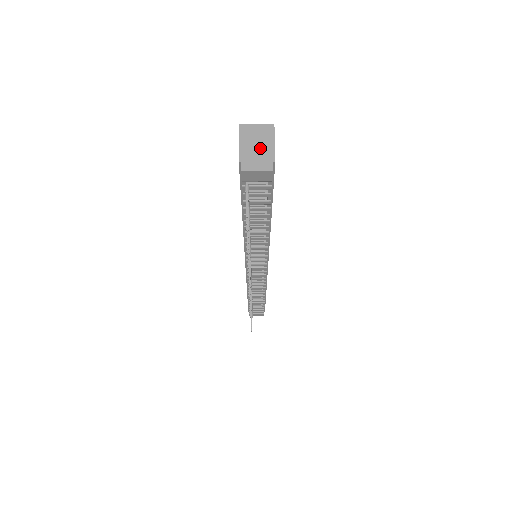
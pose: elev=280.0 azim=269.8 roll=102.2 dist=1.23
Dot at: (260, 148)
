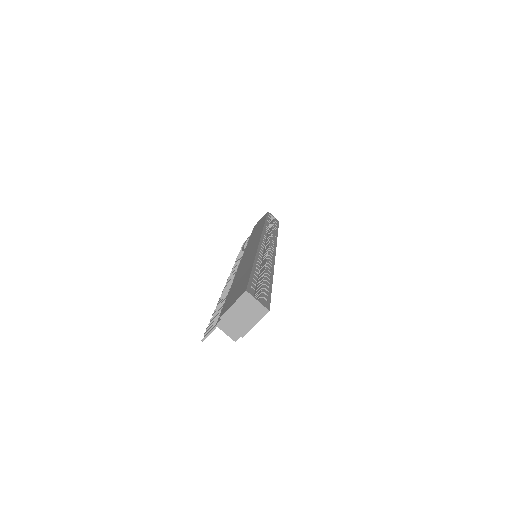
Dot at: (243, 320)
